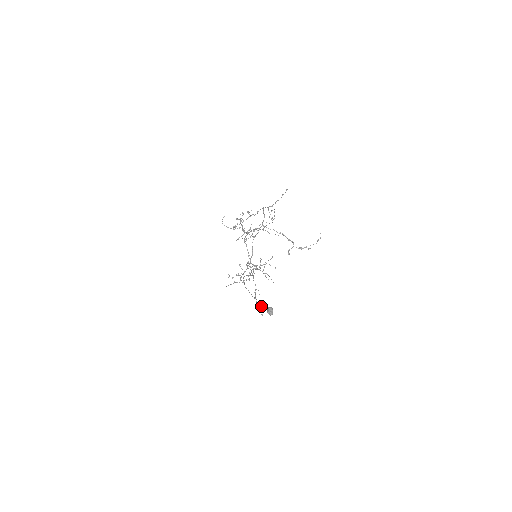
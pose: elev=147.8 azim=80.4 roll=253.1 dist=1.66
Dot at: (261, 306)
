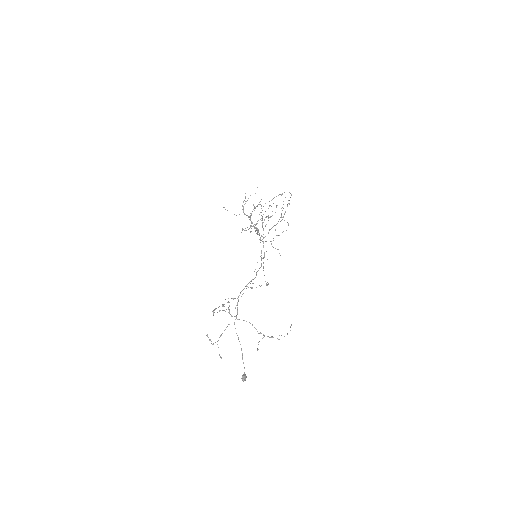
Dot at: (242, 358)
